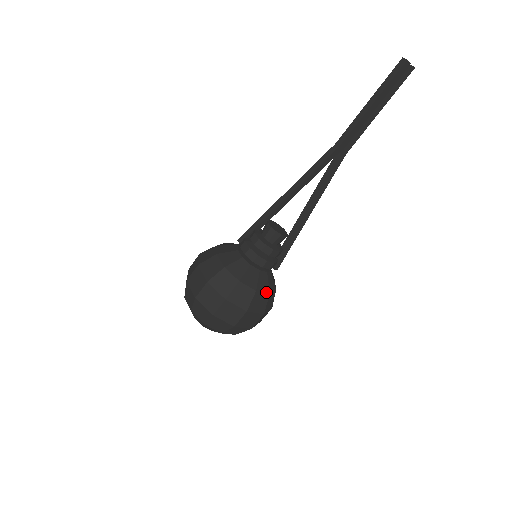
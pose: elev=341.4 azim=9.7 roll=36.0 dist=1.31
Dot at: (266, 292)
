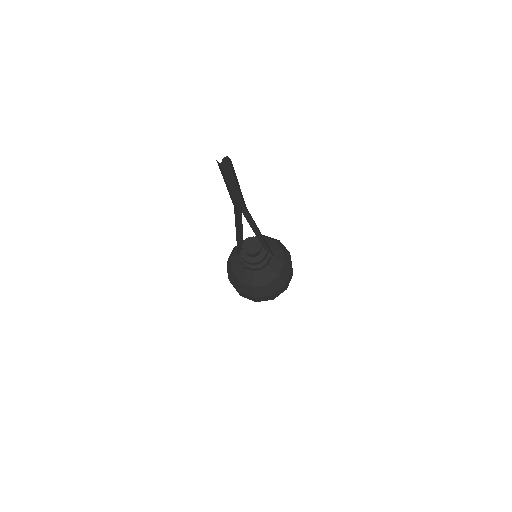
Dot at: (276, 278)
